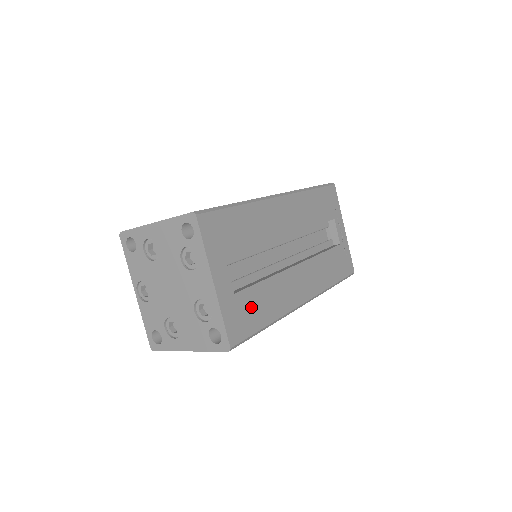
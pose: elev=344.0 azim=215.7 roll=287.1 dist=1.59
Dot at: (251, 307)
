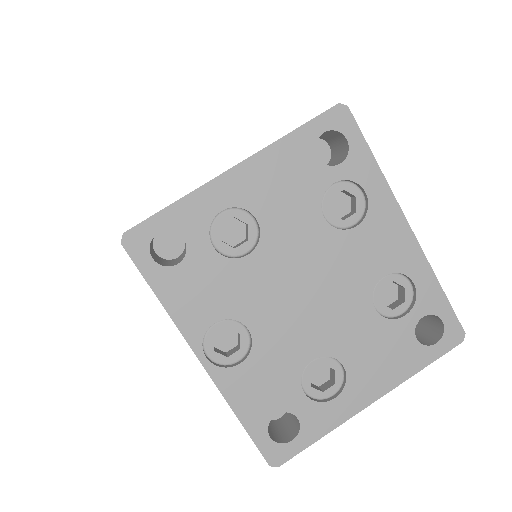
Dot at: occluded
